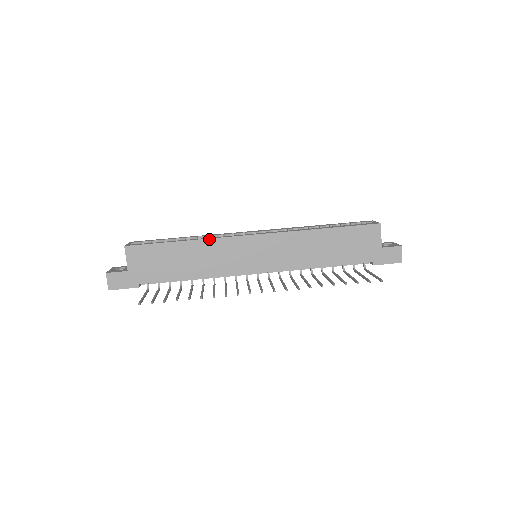
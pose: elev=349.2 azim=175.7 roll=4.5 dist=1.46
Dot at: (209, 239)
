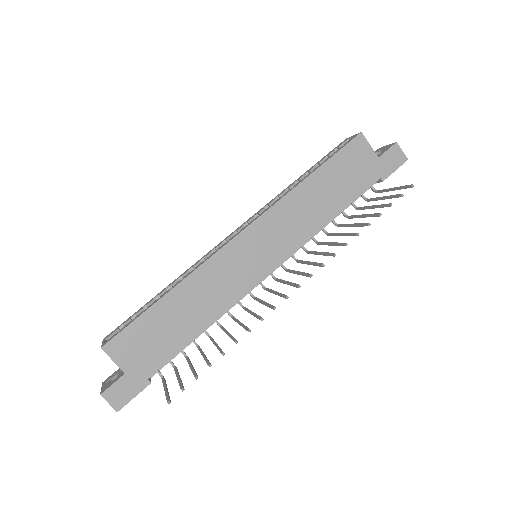
Dot at: (194, 272)
